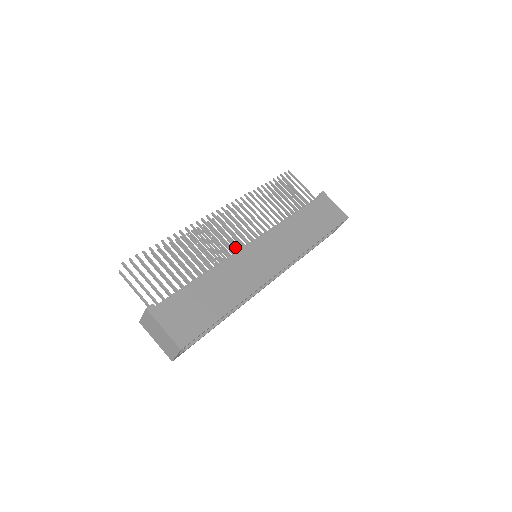
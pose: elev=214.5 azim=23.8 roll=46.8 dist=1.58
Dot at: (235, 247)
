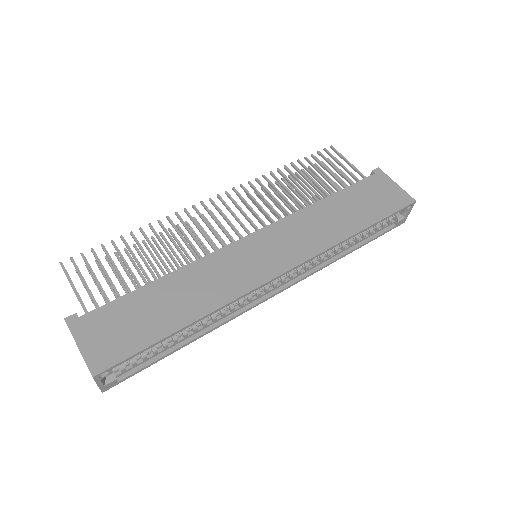
Dot at: (221, 243)
